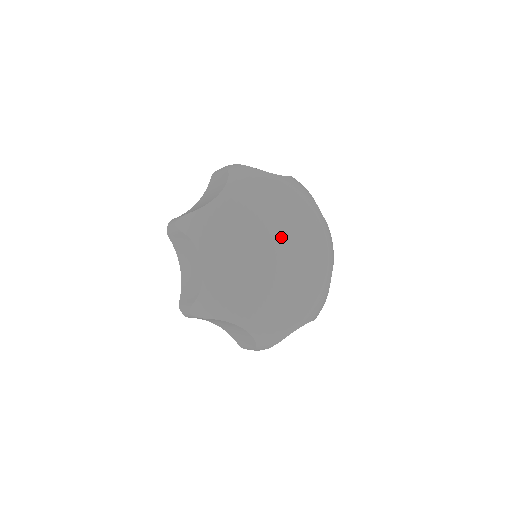
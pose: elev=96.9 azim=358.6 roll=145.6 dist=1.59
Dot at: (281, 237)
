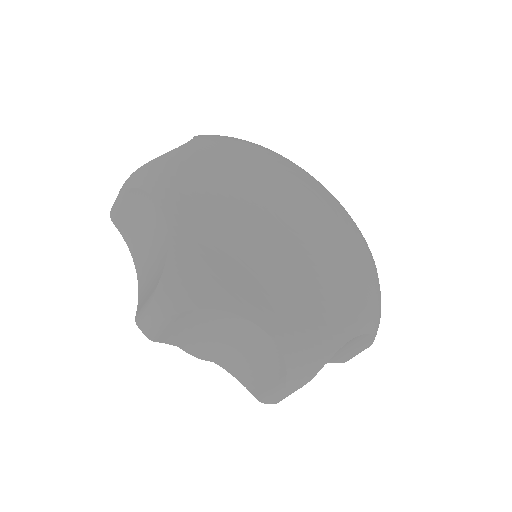
Dot at: (287, 198)
